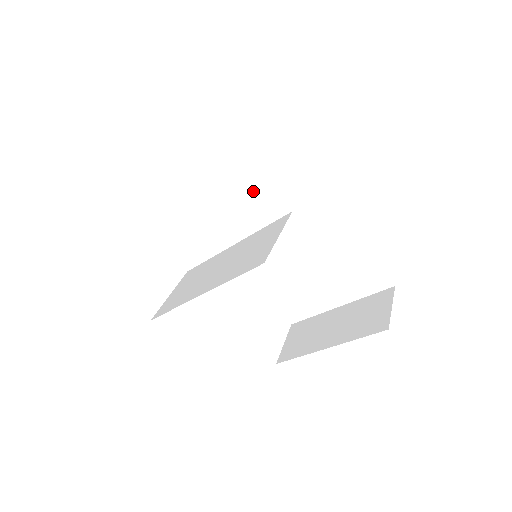
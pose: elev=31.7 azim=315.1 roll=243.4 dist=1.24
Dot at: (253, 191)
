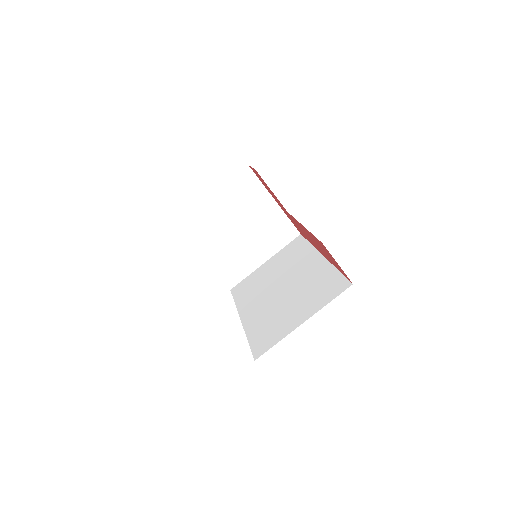
Dot at: (277, 268)
